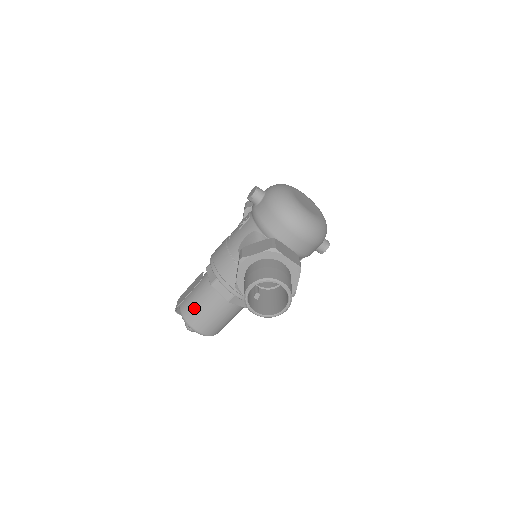
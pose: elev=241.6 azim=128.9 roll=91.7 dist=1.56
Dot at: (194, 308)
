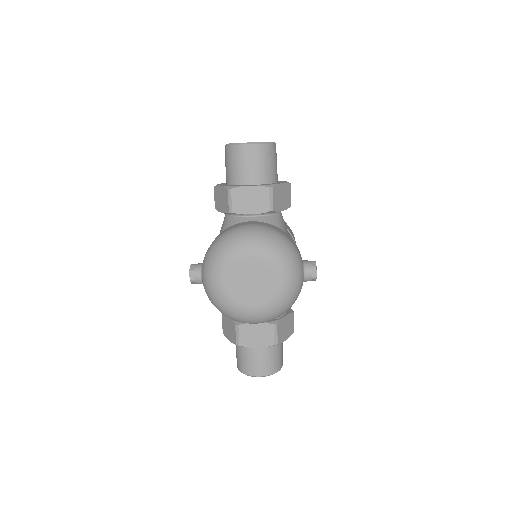
Dot at: occluded
